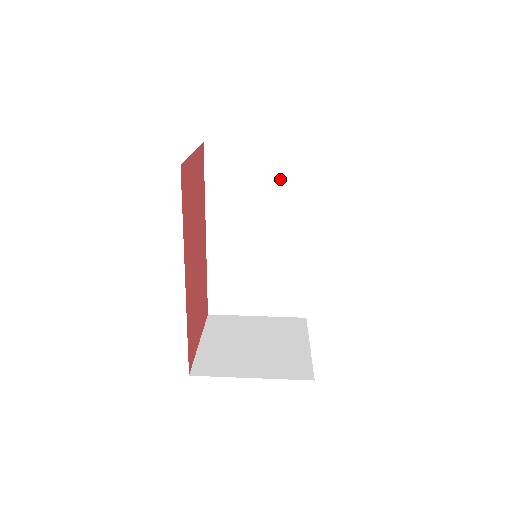
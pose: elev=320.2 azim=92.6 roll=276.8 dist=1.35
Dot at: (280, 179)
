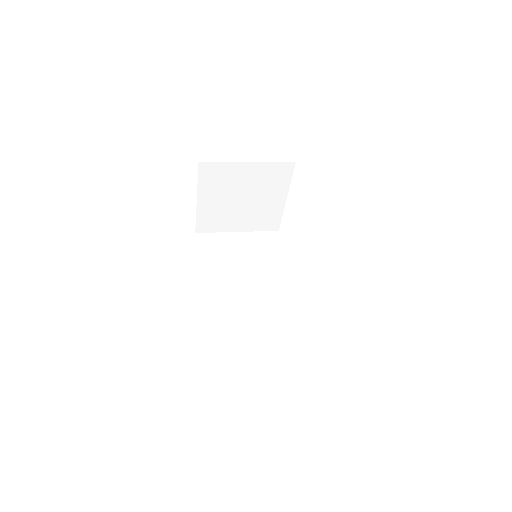
Dot at: (258, 250)
